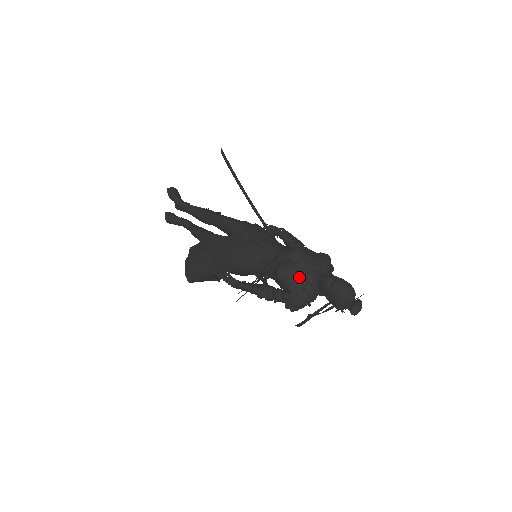
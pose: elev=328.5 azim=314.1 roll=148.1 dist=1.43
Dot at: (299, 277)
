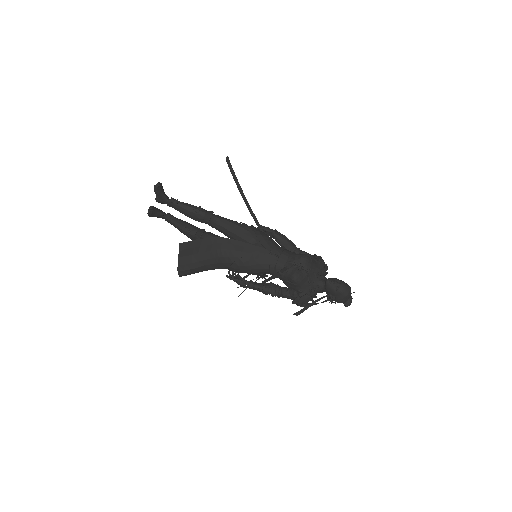
Dot at: (310, 281)
